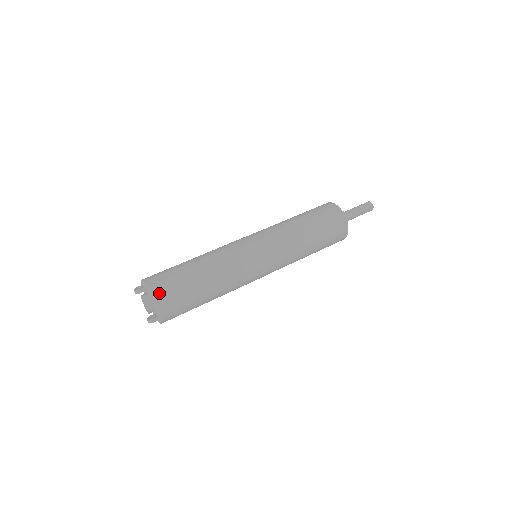
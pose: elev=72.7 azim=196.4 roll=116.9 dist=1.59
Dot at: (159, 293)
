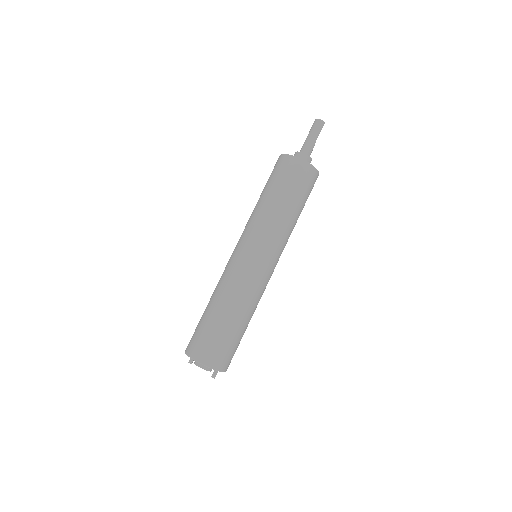
Dot at: (196, 353)
